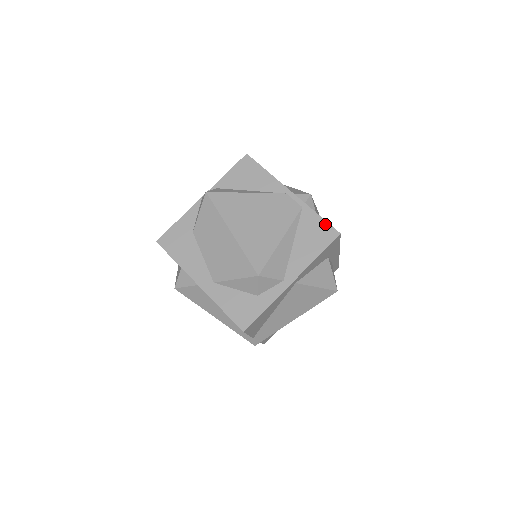
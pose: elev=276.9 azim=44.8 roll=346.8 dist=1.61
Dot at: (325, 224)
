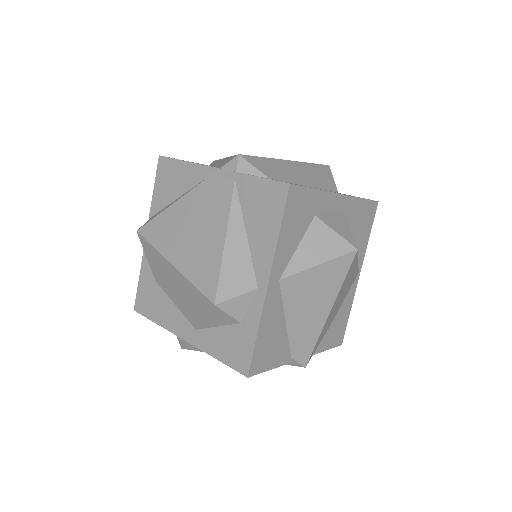
Dot at: (267, 183)
